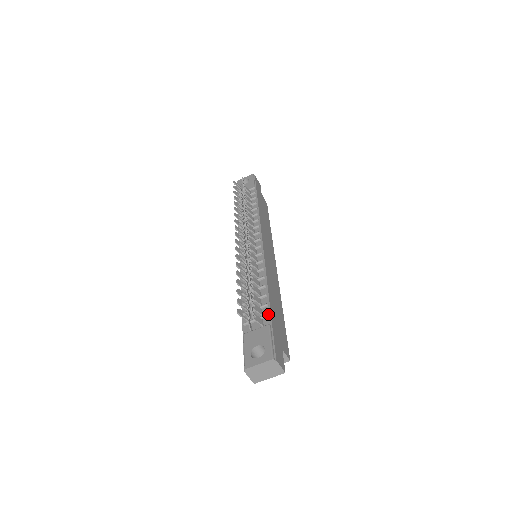
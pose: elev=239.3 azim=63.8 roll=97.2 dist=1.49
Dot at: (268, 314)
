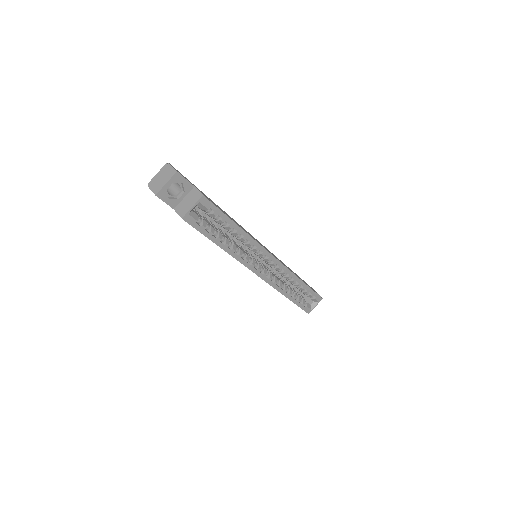
Dot at: occluded
